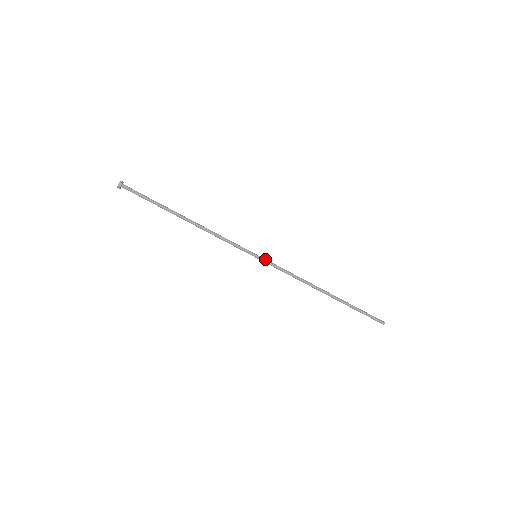
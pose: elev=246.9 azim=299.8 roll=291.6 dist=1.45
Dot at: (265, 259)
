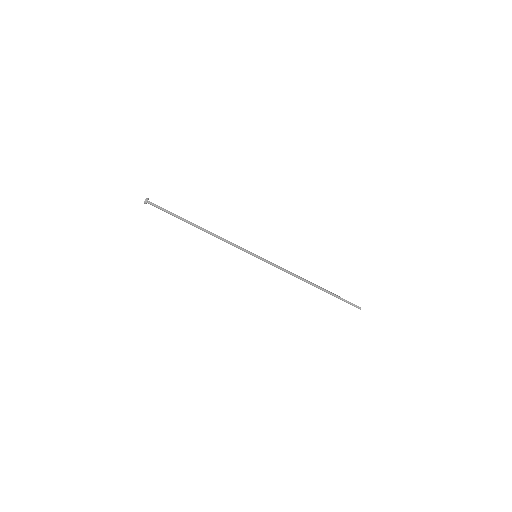
Dot at: (263, 258)
